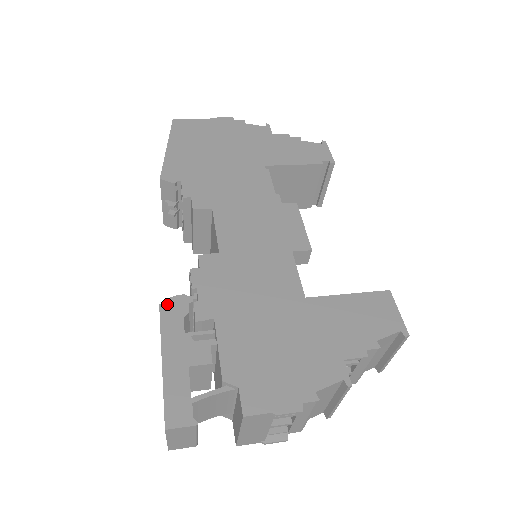
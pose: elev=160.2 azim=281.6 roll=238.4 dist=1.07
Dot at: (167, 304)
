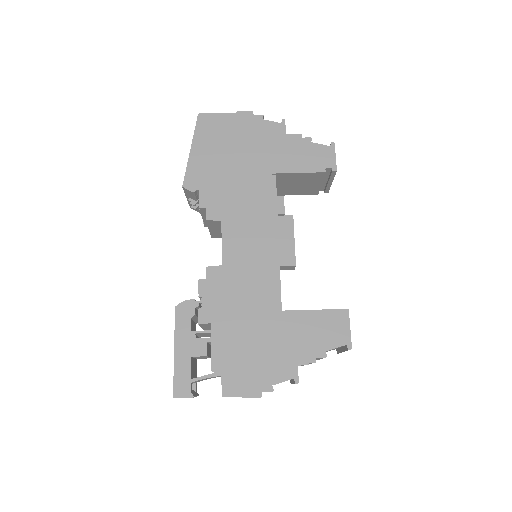
Dot at: (180, 307)
